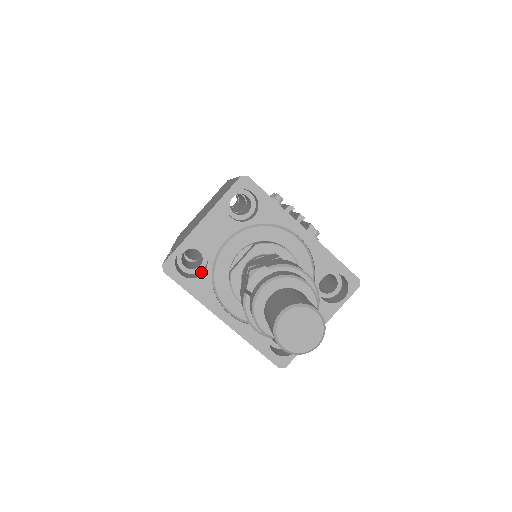
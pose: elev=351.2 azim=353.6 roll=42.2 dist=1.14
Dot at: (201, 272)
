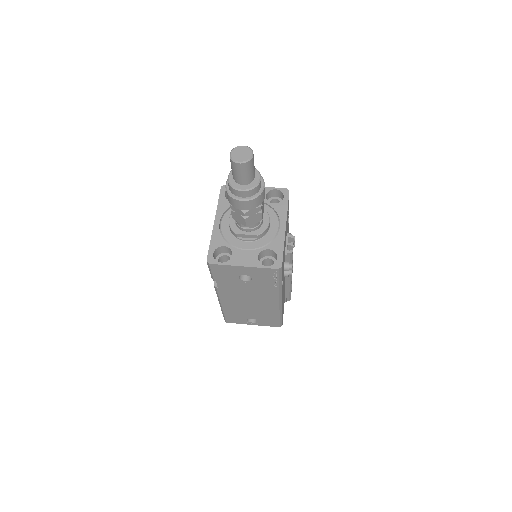
Dot at: occluded
